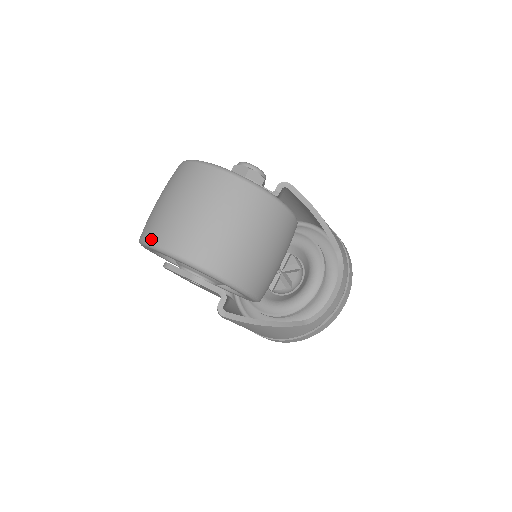
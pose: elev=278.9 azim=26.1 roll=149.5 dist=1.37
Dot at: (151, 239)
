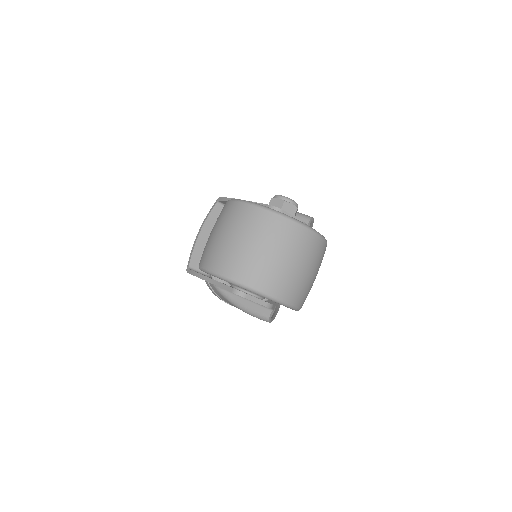
Dot at: (265, 290)
